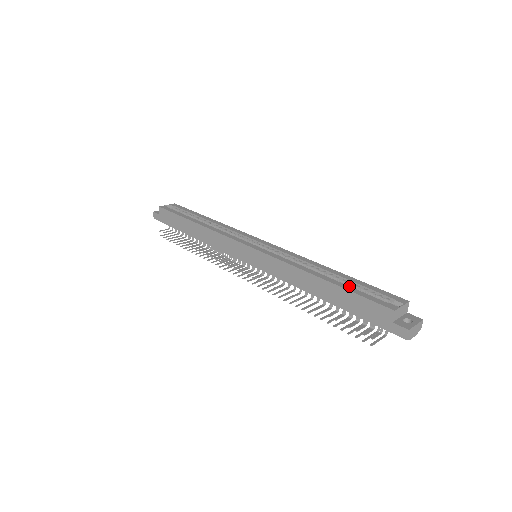
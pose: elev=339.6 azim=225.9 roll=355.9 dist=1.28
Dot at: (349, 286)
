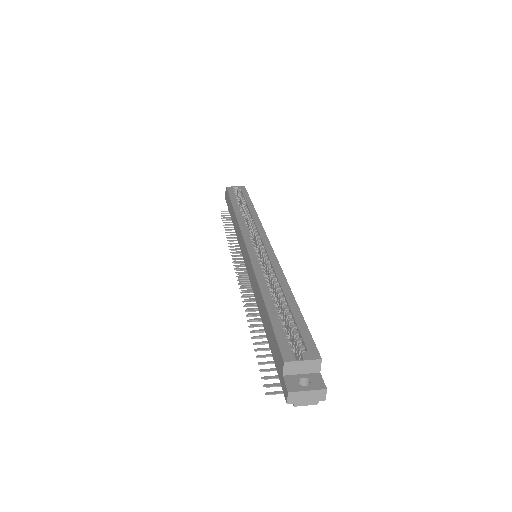
Dot at: (278, 316)
